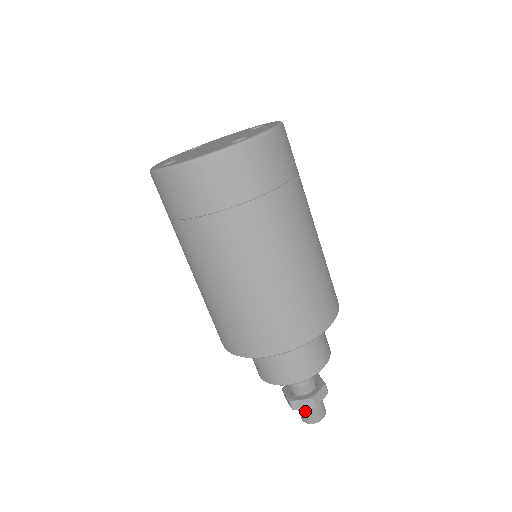
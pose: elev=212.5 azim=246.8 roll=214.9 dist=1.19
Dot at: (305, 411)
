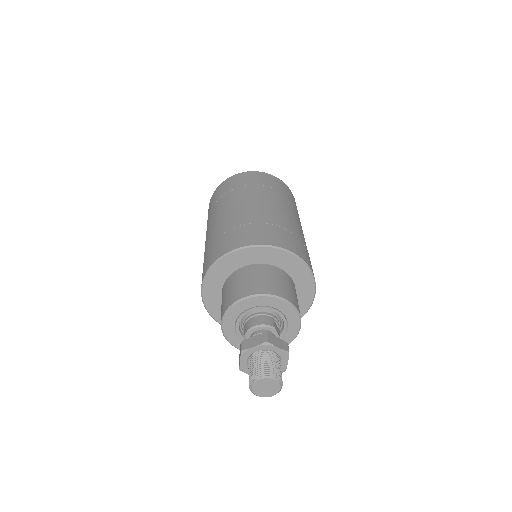
Dot at: (255, 362)
